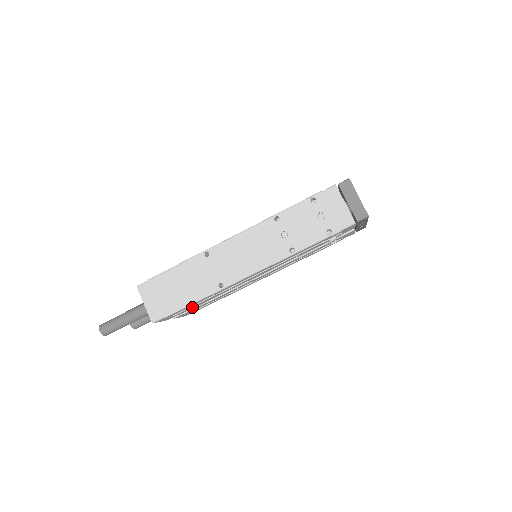
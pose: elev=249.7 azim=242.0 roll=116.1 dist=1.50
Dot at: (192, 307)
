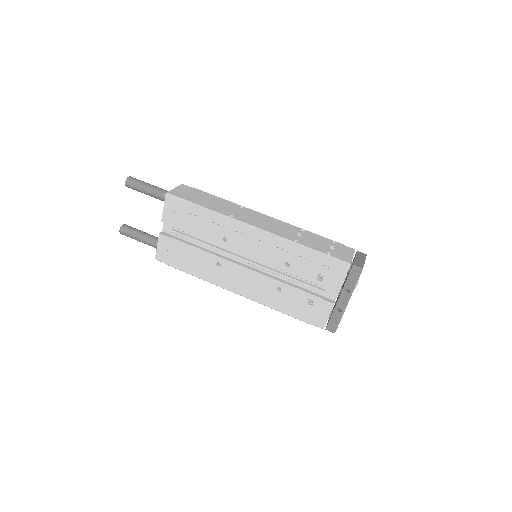
Dot at: (189, 226)
